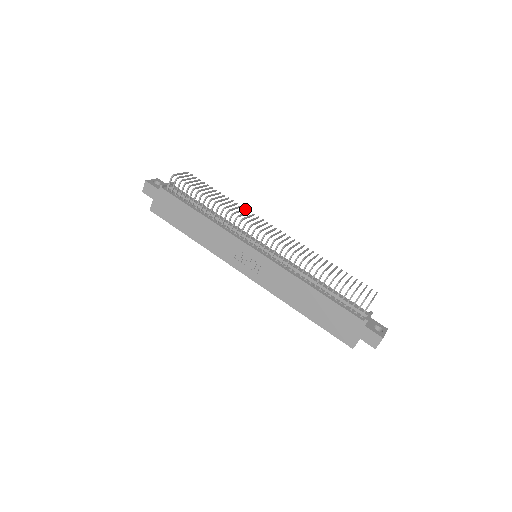
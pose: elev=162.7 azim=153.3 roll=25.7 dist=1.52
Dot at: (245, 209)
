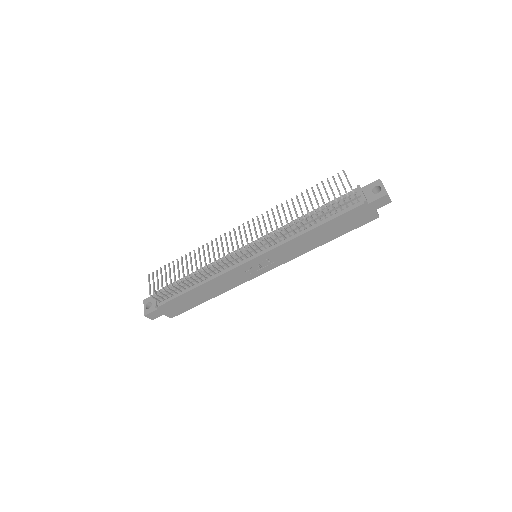
Dot at: (207, 245)
